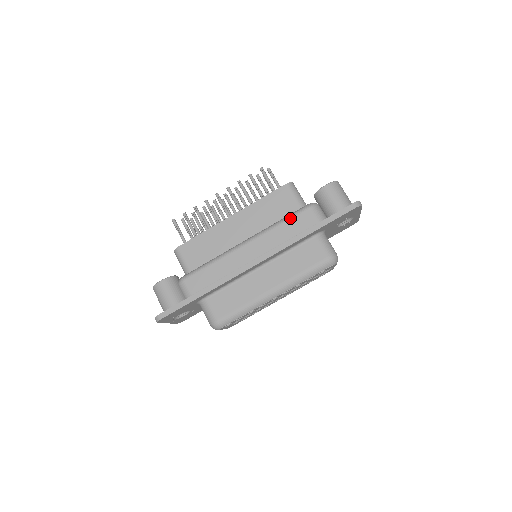
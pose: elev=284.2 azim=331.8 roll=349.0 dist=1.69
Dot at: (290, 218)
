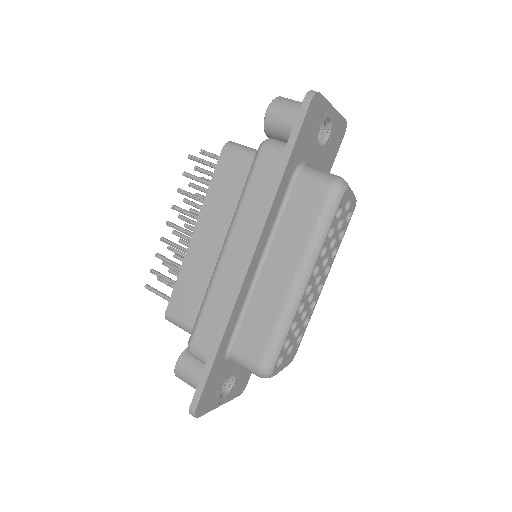
Dot at: (249, 181)
